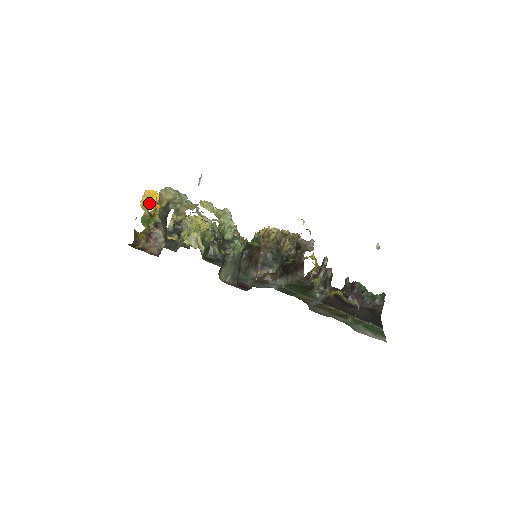
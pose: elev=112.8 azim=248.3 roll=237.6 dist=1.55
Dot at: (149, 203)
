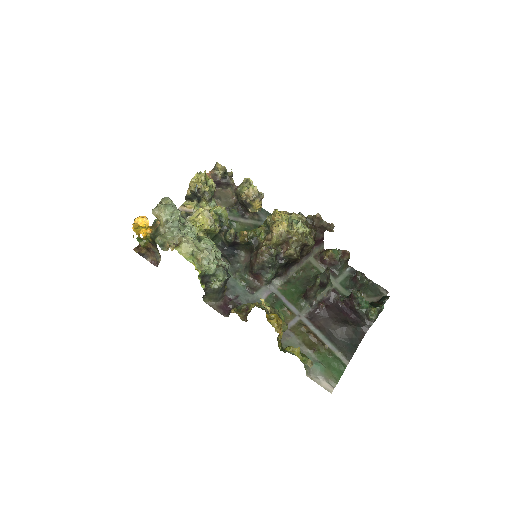
Dot at: (140, 230)
